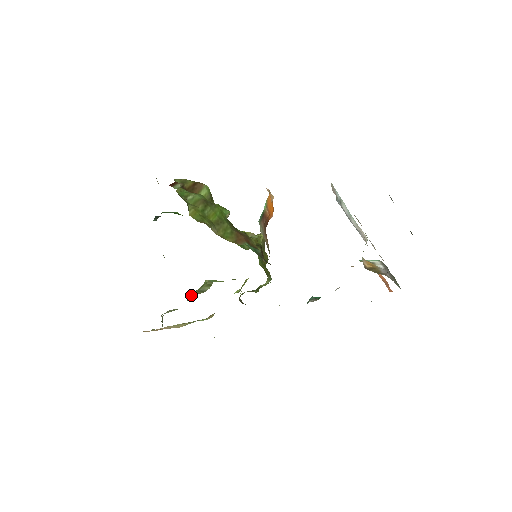
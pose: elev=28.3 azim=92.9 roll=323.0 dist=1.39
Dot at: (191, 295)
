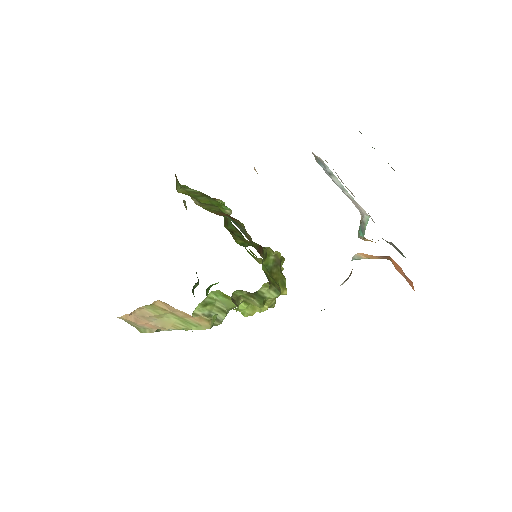
Dot at: (196, 311)
